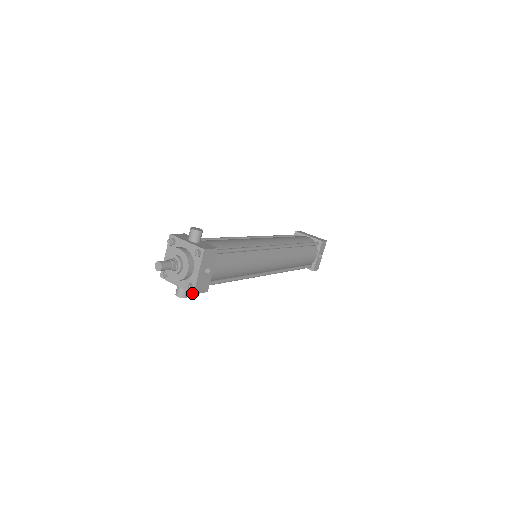
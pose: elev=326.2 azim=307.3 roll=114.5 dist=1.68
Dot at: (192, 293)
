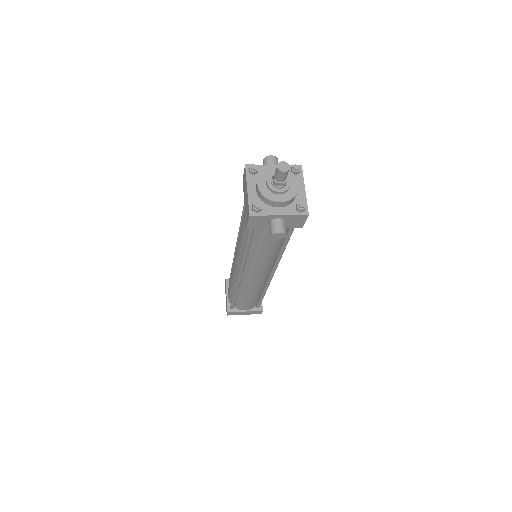
Dot at: (306, 214)
